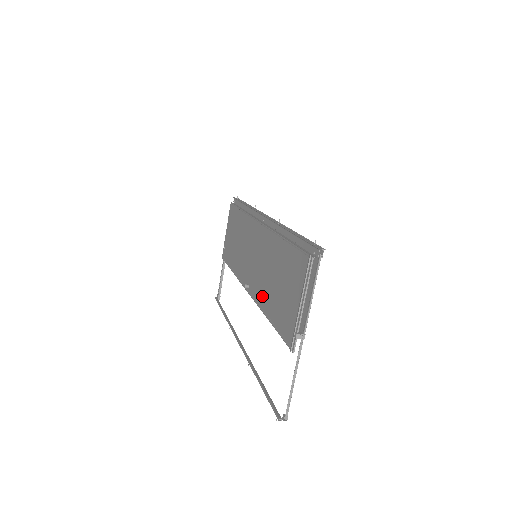
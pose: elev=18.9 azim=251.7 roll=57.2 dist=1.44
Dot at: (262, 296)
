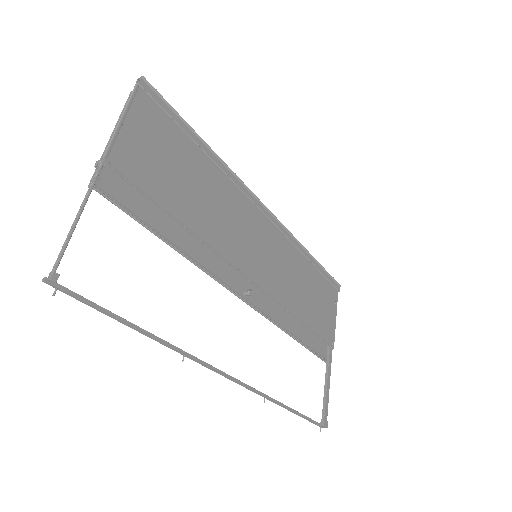
Dot at: (205, 253)
